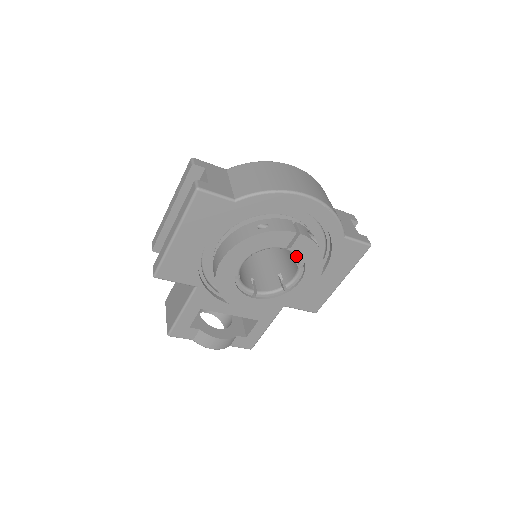
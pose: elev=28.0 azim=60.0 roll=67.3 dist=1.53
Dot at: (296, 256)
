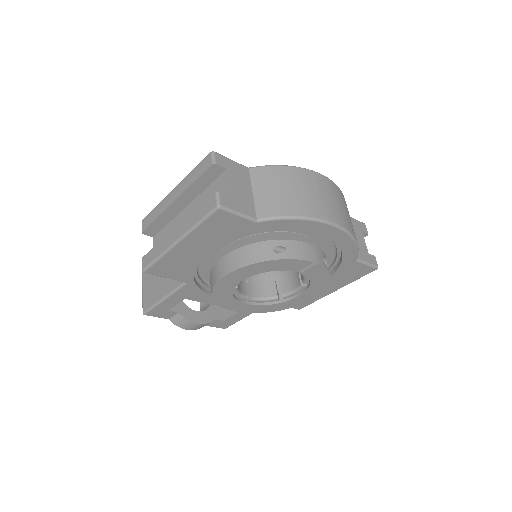
Dot at: (303, 277)
